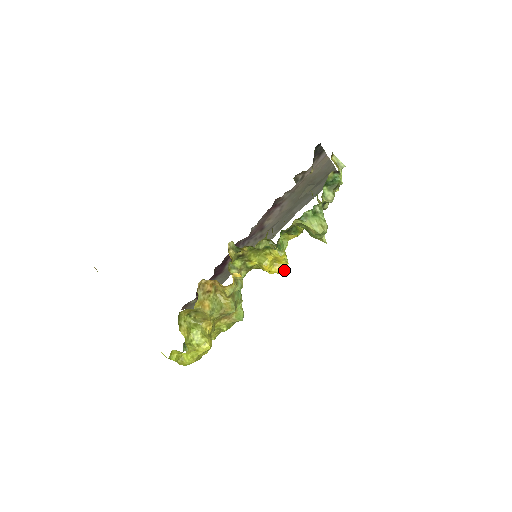
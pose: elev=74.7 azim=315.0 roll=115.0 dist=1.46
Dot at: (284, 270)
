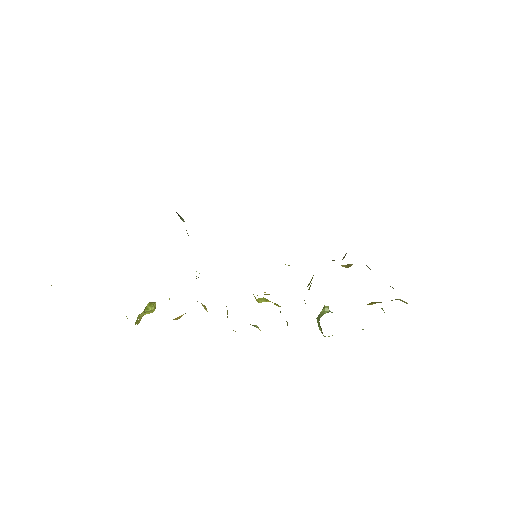
Dot at: occluded
